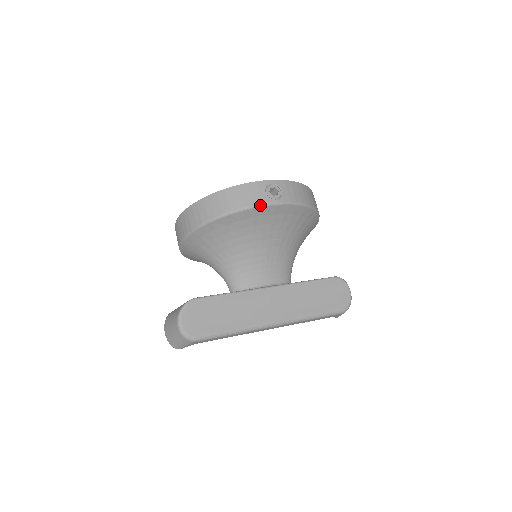
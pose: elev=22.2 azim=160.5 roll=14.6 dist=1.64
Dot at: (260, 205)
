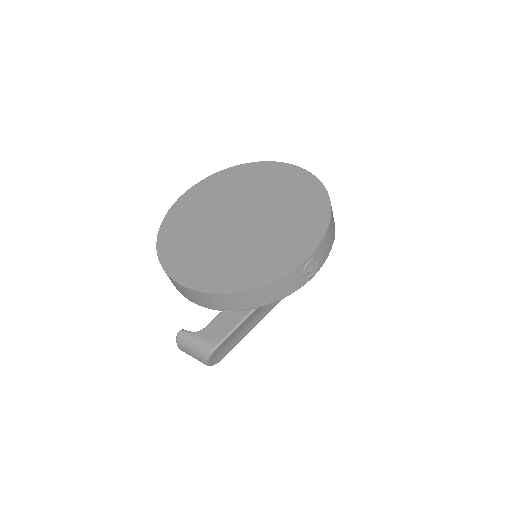
Dot at: occluded
